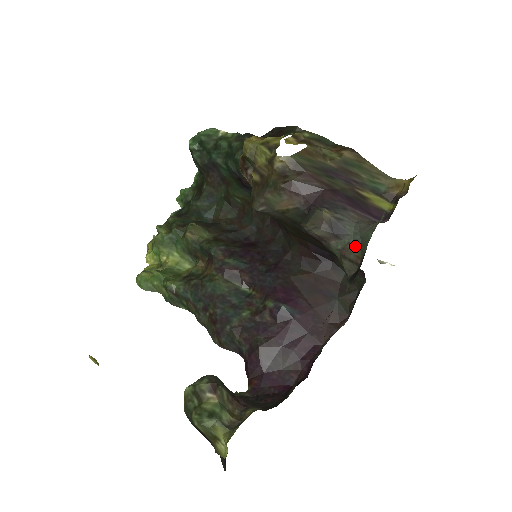
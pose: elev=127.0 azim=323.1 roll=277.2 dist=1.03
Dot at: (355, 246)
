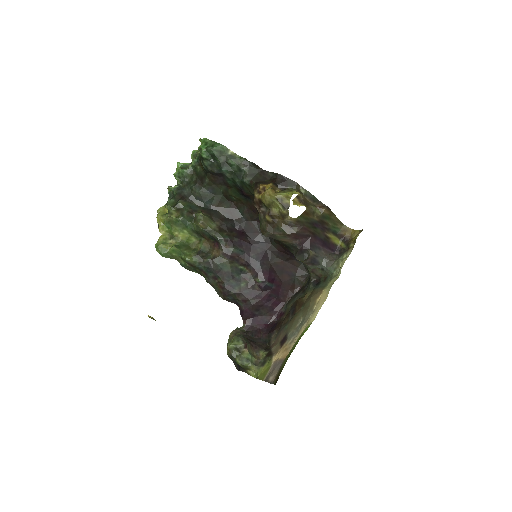
Dot at: (321, 270)
